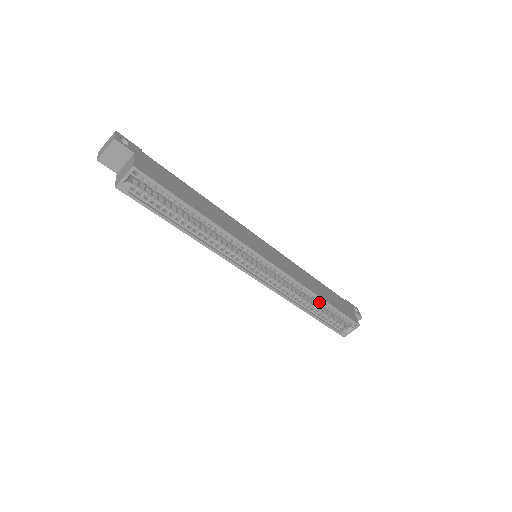
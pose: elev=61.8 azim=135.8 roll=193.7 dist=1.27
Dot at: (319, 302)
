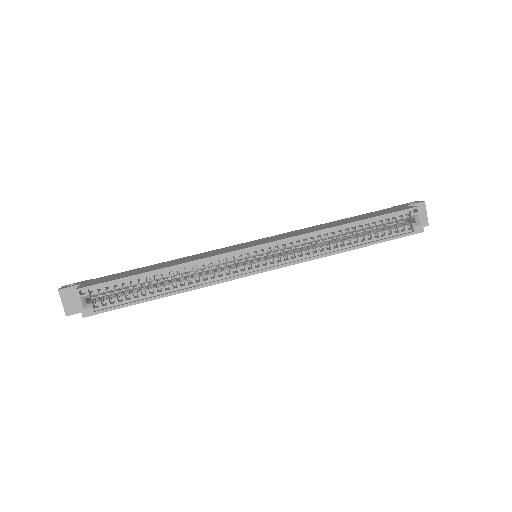
Dot at: (353, 230)
